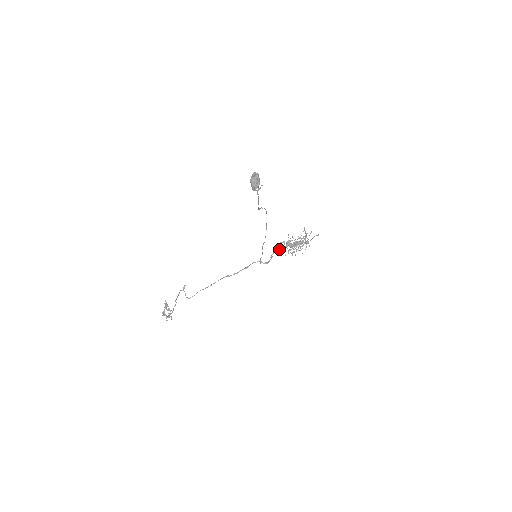
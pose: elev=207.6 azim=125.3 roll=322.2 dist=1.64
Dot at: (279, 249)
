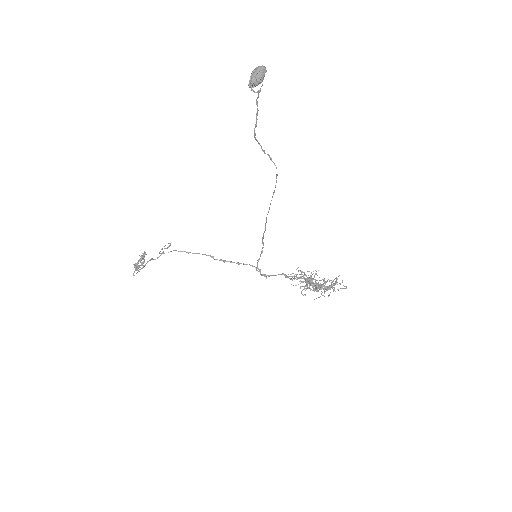
Dot at: (292, 276)
